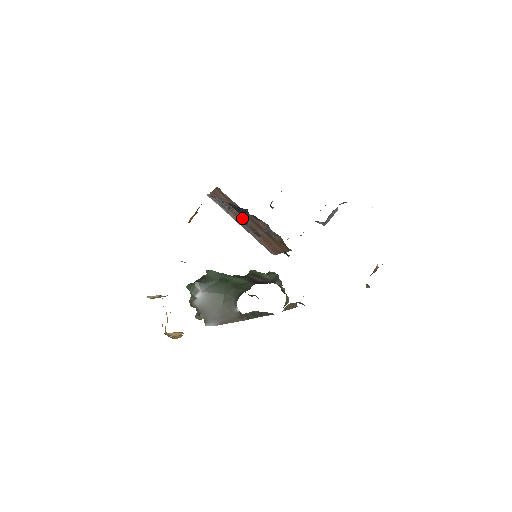
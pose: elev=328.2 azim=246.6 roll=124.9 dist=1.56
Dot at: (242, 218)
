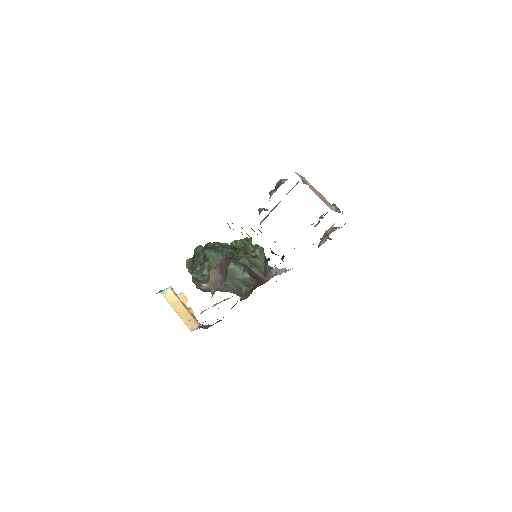
Dot at: occluded
